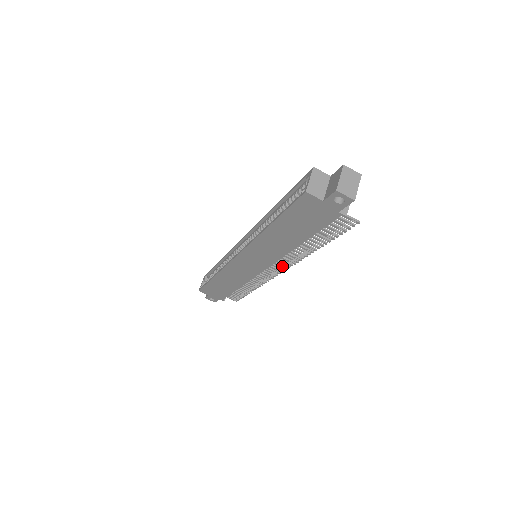
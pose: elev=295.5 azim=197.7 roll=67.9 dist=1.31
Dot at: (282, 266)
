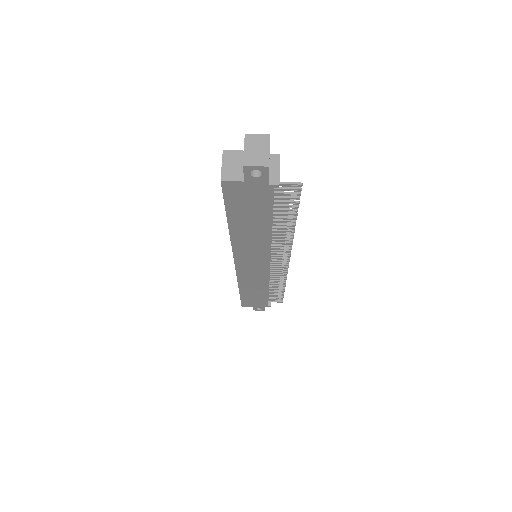
Dot at: (283, 256)
